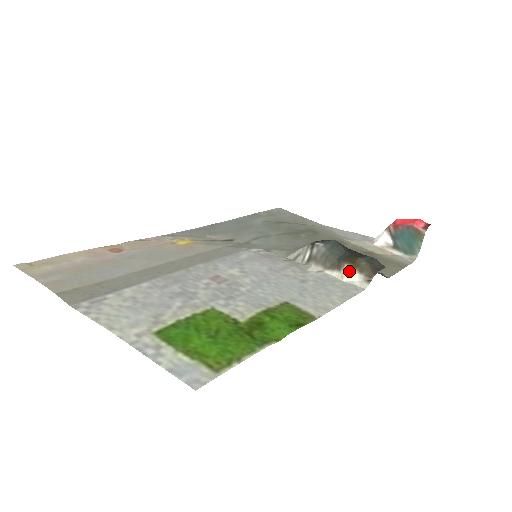
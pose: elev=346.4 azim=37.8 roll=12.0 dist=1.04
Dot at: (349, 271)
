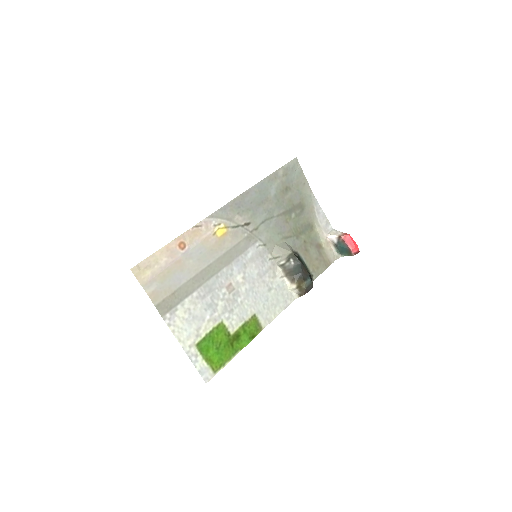
Dot at: (294, 288)
